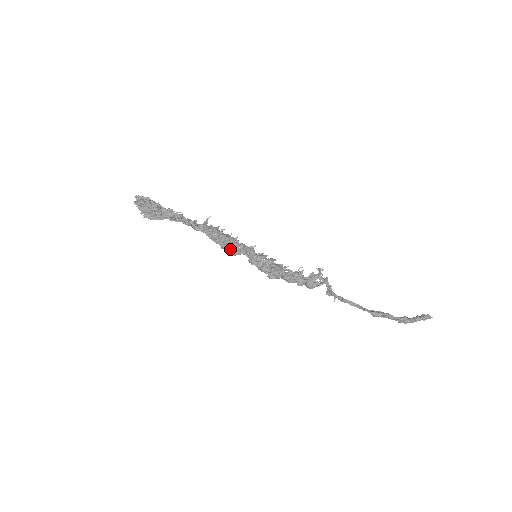
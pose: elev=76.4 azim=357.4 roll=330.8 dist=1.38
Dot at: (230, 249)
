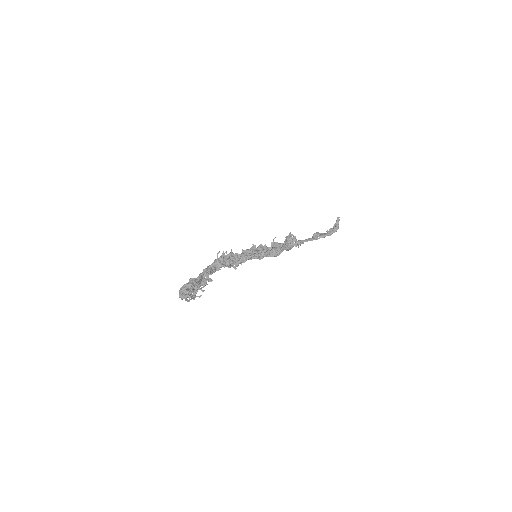
Dot at: occluded
